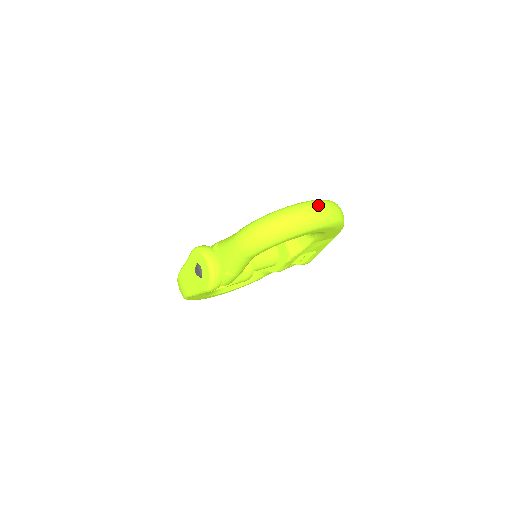
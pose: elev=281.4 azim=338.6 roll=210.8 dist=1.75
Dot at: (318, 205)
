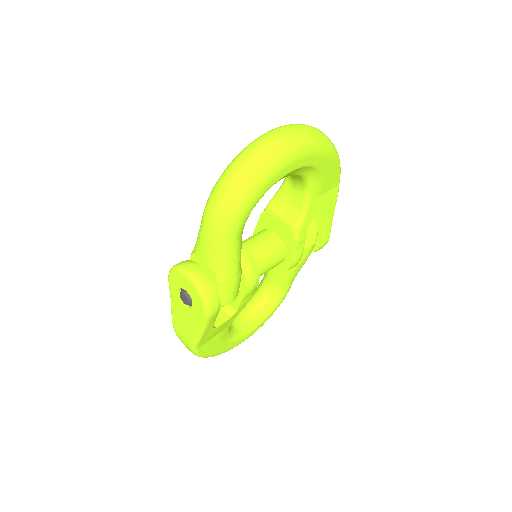
Dot at: (285, 126)
